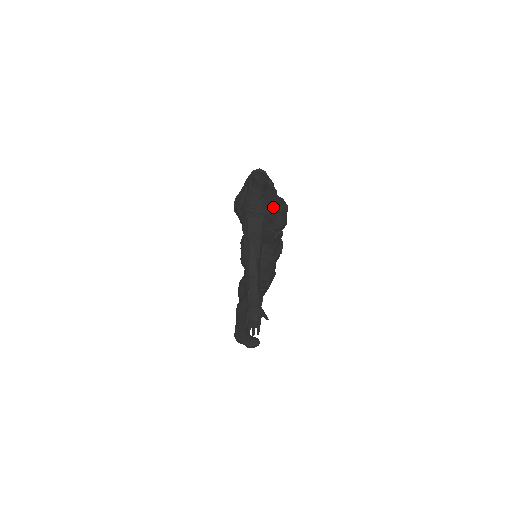
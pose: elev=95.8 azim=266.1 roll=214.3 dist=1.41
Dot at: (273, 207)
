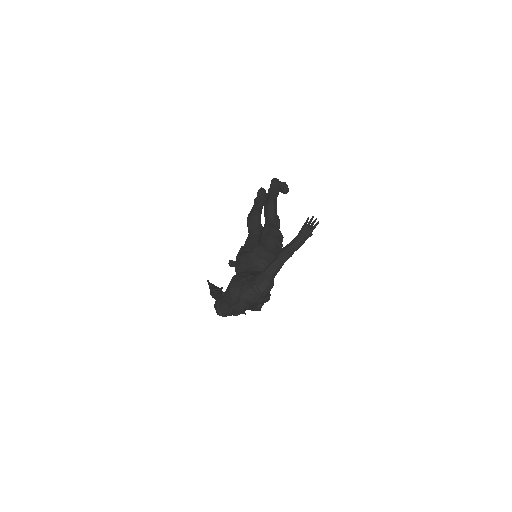
Dot at: occluded
